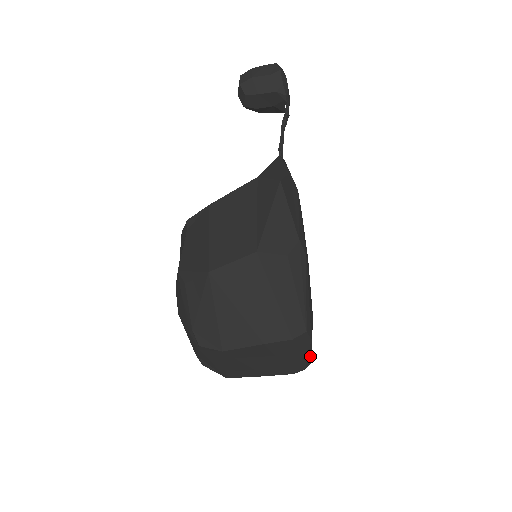
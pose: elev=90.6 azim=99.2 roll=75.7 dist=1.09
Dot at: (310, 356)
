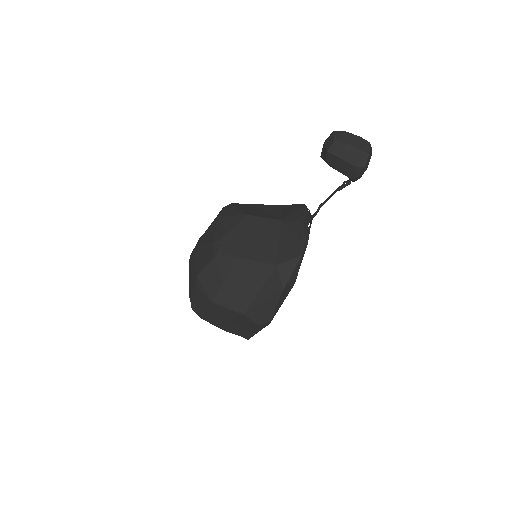
Dot at: occluded
